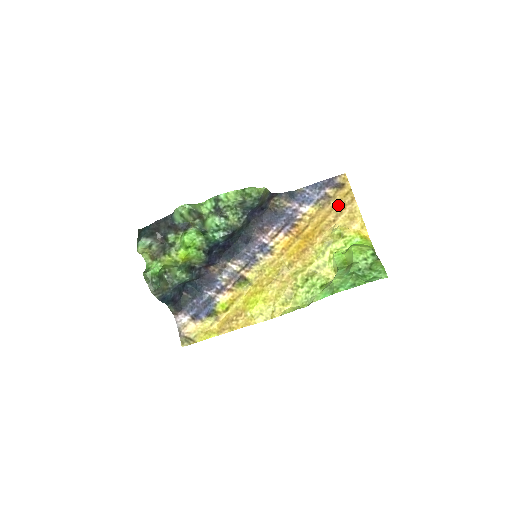
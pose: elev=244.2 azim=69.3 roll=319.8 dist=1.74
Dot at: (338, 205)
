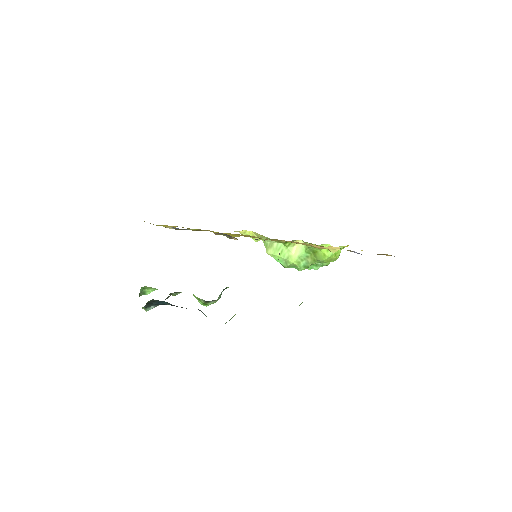
Dot at: occluded
